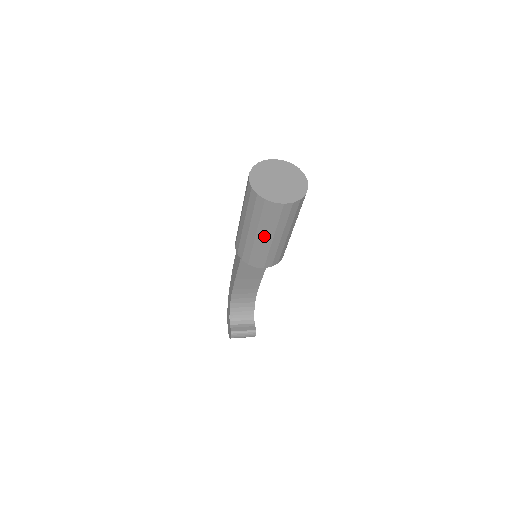
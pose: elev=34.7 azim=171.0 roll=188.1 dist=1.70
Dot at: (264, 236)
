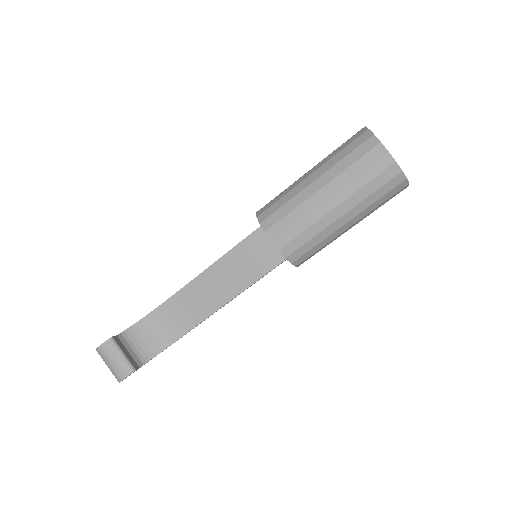
Dot at: (323, 186)
